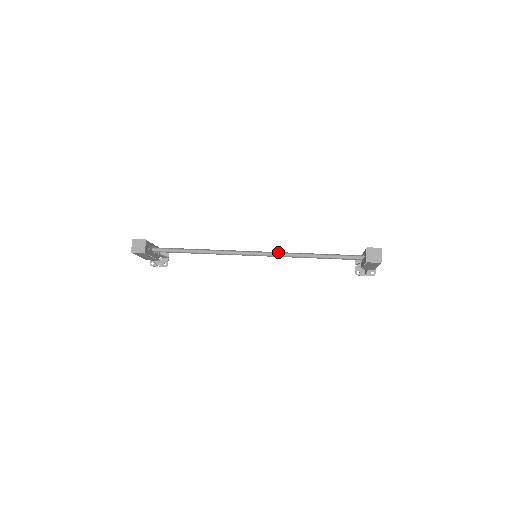
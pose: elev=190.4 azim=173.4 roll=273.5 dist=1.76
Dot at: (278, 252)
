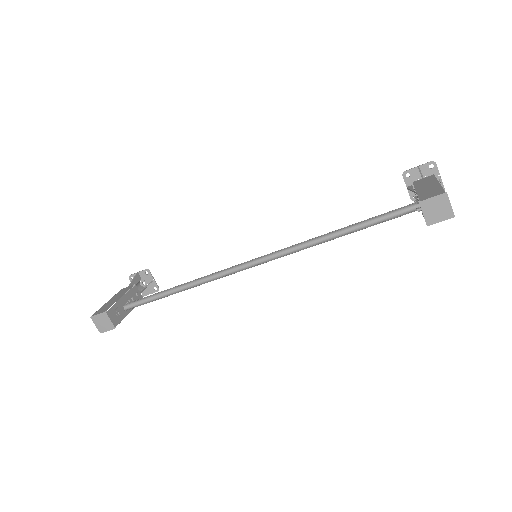
Dot at: occluded
